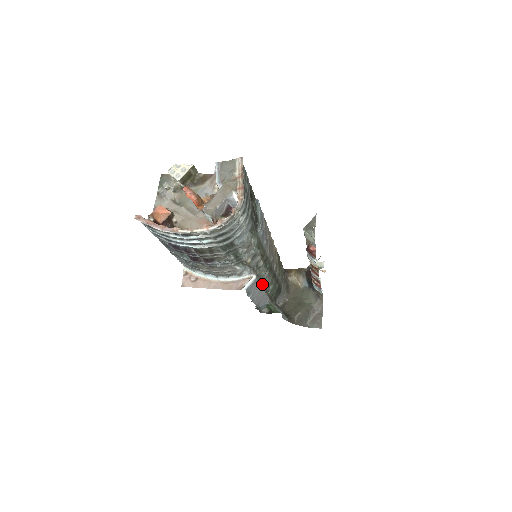
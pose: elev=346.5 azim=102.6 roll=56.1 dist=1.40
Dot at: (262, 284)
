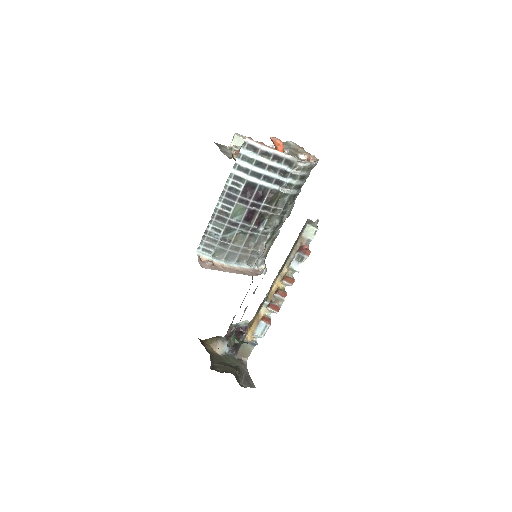
Dot at: occluded
